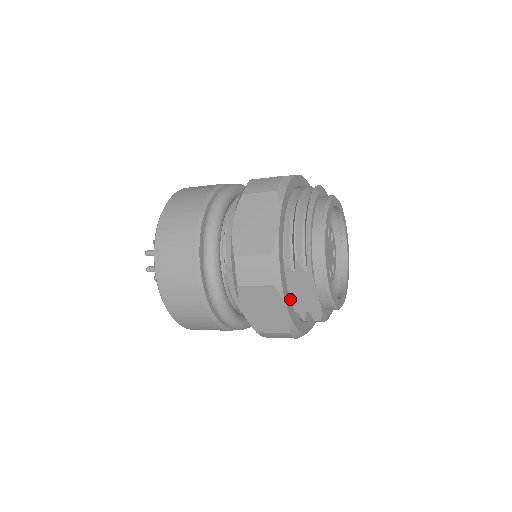
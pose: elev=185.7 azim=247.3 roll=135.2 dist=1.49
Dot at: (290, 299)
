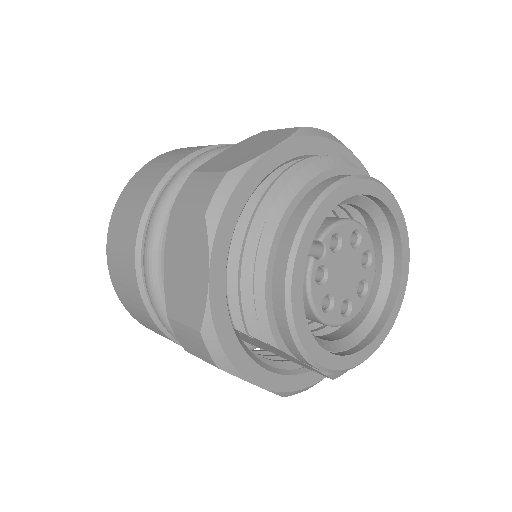
Dot at: (278, 353)
